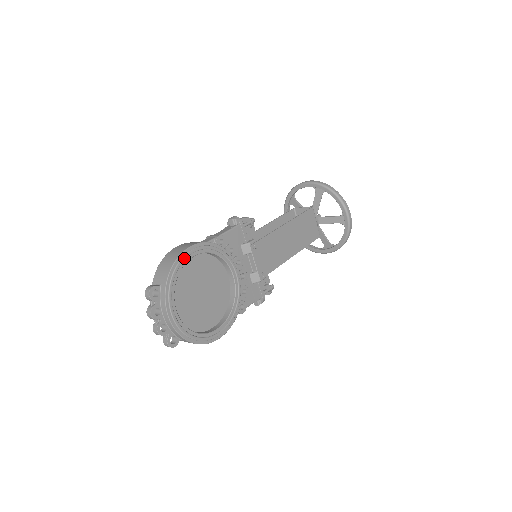
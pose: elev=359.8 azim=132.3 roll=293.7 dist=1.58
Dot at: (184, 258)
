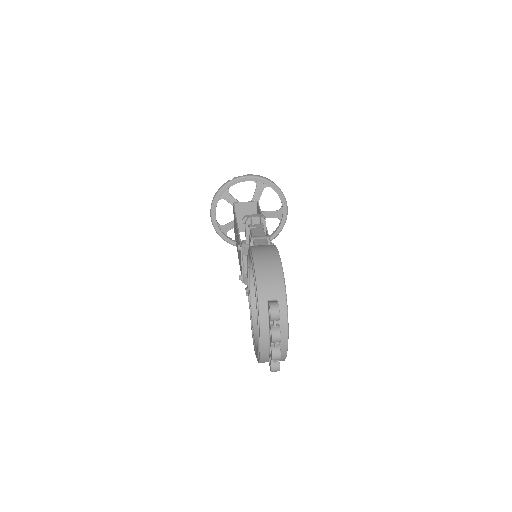
Dot at: occluded
